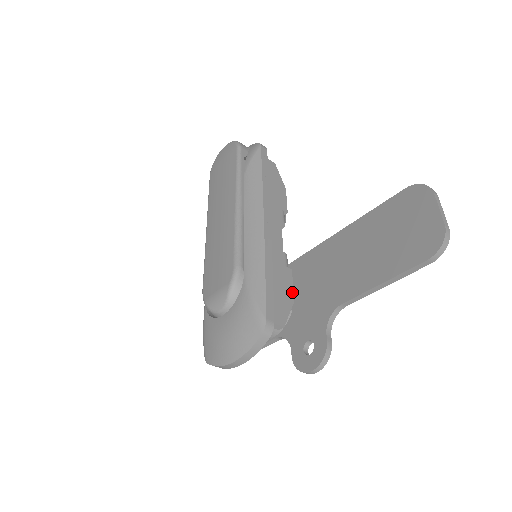
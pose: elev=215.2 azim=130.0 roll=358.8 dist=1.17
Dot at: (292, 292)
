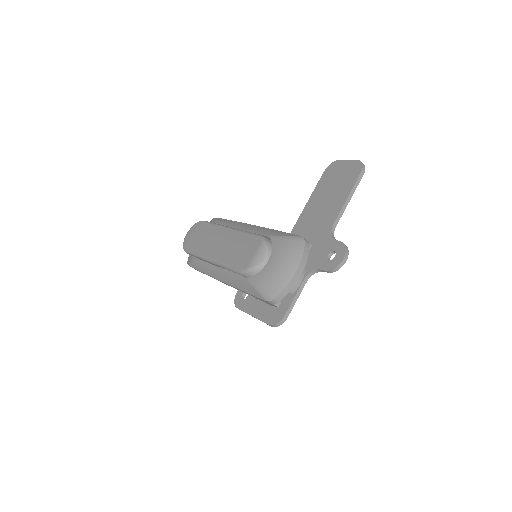
Dot at: occluded
